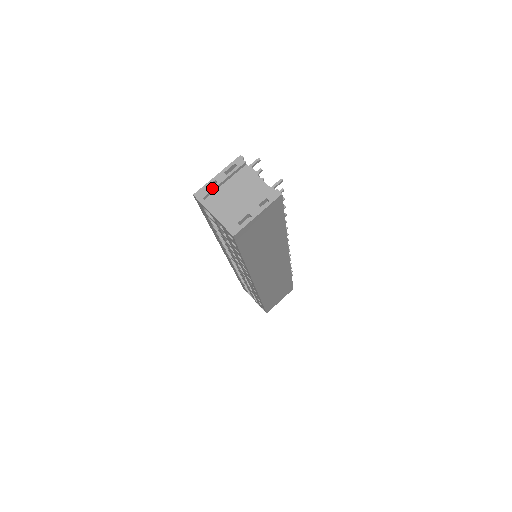
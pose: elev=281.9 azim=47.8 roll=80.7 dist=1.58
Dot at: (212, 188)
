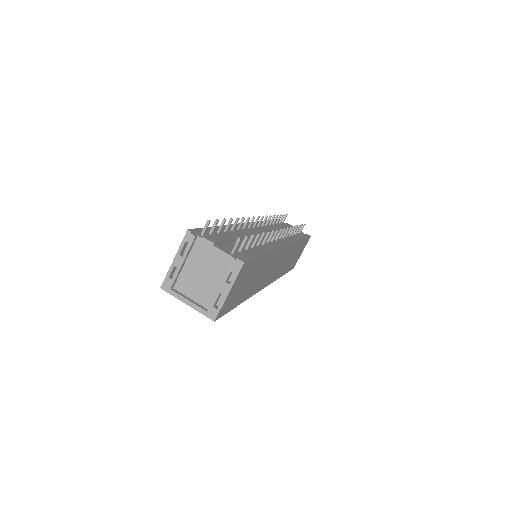
Dot at: (175, 276)
